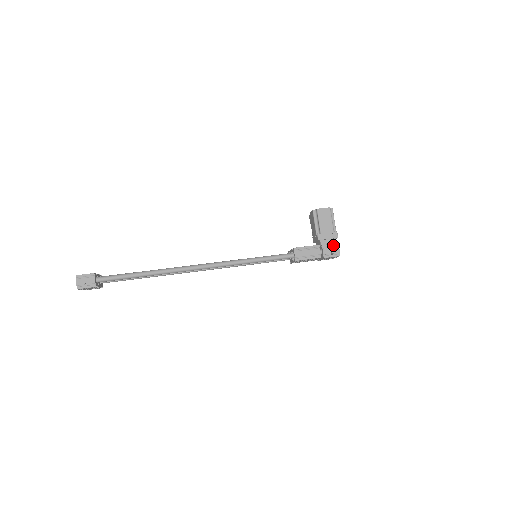
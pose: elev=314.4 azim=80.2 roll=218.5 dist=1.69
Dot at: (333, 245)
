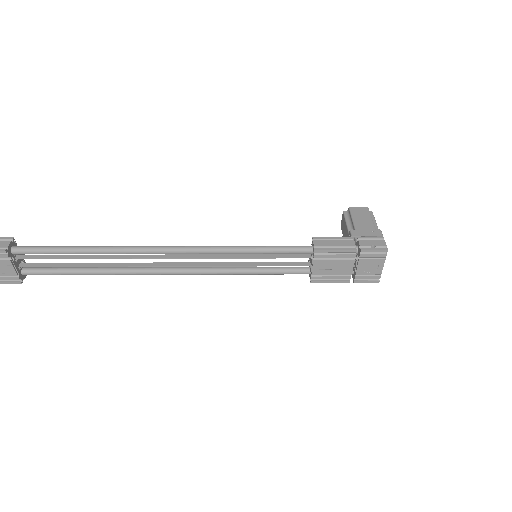
Dot at: (375, 238)
